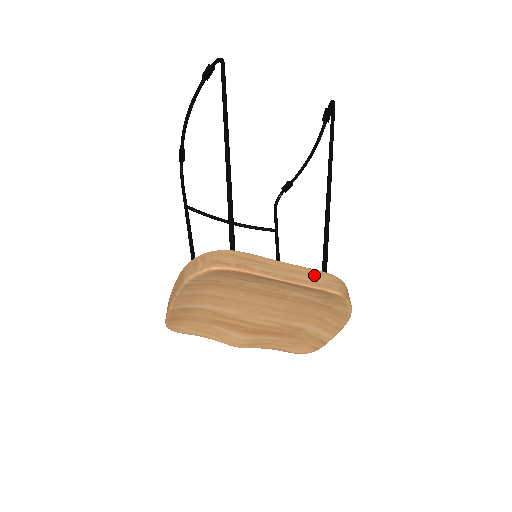
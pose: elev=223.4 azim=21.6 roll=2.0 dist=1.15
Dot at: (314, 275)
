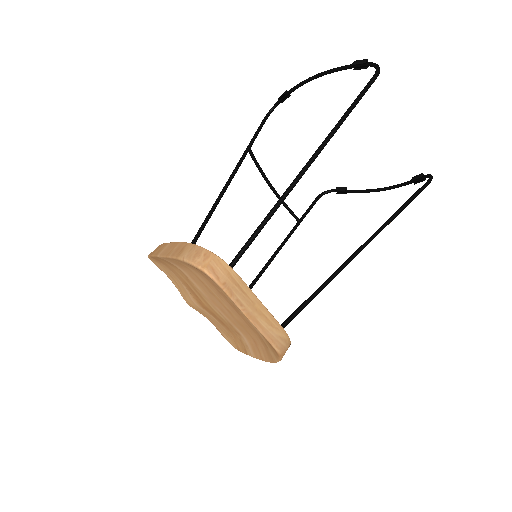
Dot at: (273, 326)
